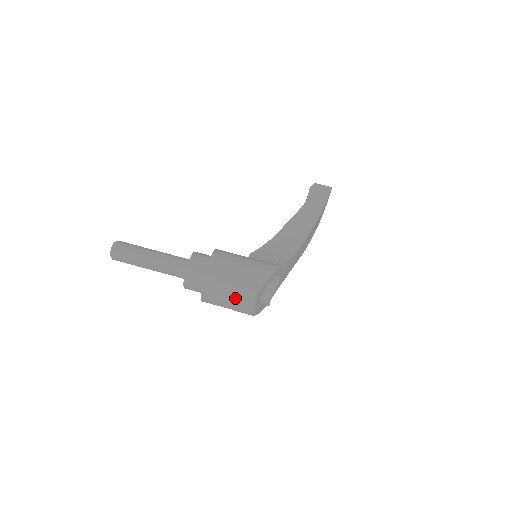
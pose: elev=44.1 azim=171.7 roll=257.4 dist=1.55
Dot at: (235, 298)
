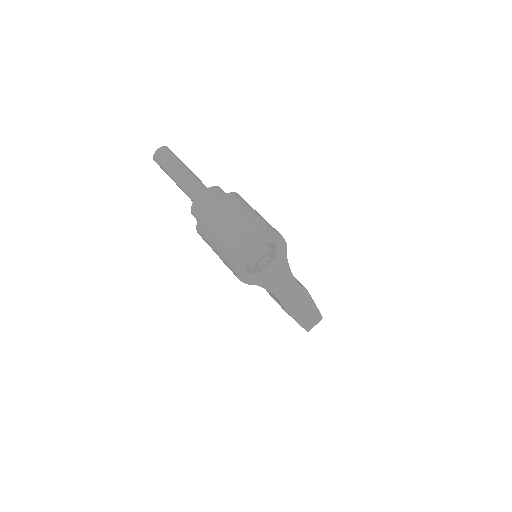
Dot at: (240, 222)
